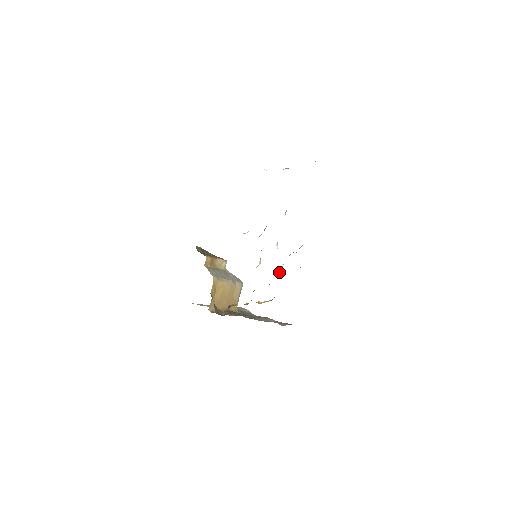
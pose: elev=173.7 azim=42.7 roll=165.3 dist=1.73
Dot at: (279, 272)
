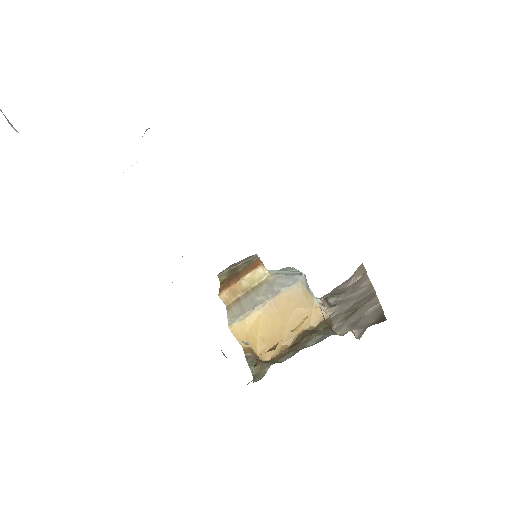
Dot at: occluded
